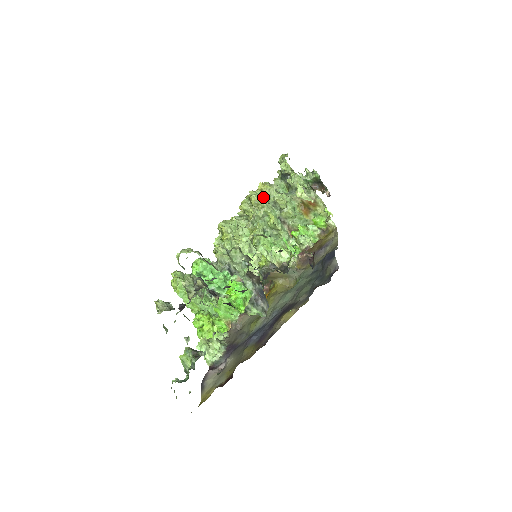
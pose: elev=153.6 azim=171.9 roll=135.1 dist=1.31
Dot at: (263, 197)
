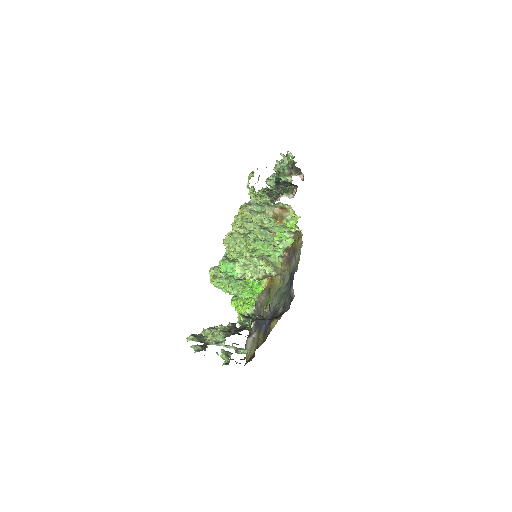
Dot at: (244, 221)
